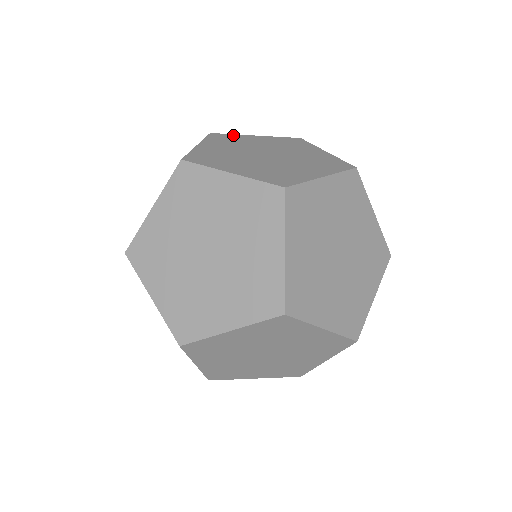
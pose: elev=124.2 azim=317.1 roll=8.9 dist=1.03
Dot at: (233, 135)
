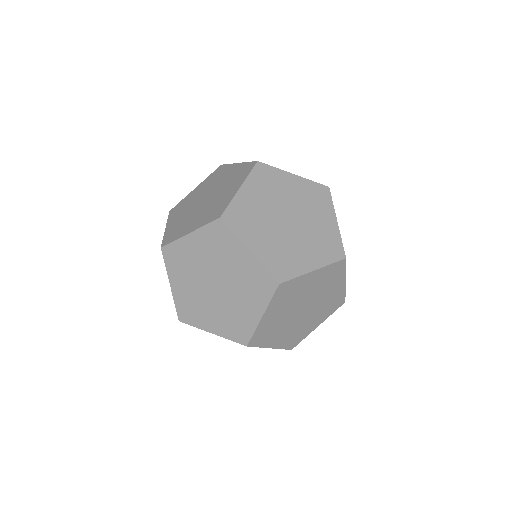
Dot at: occluded
